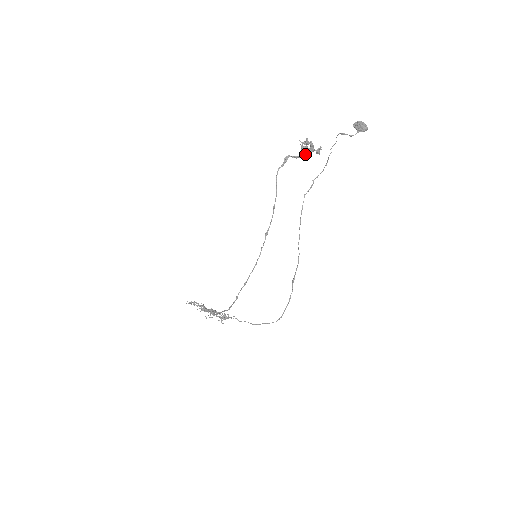
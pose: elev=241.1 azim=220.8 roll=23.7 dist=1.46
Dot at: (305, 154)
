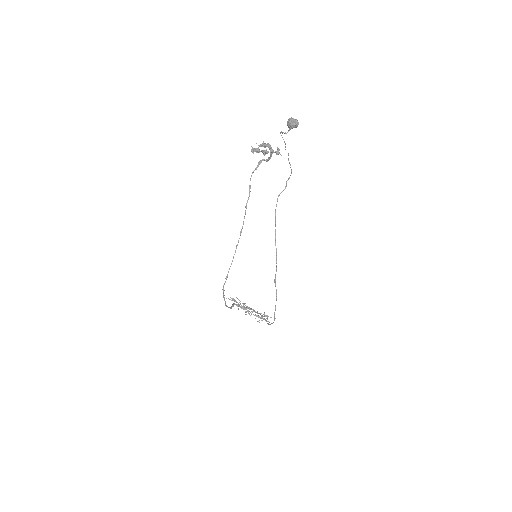
Dot at: (270, 156)
